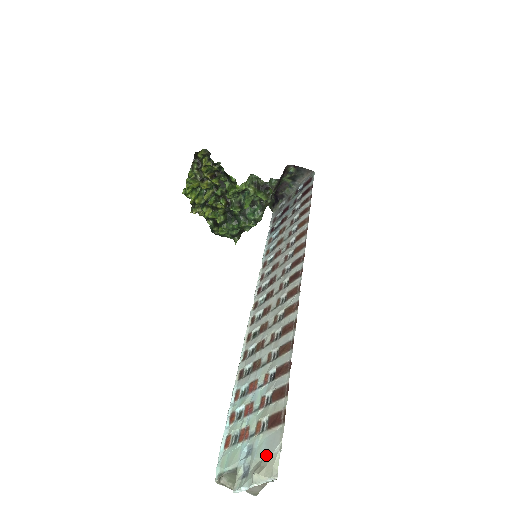
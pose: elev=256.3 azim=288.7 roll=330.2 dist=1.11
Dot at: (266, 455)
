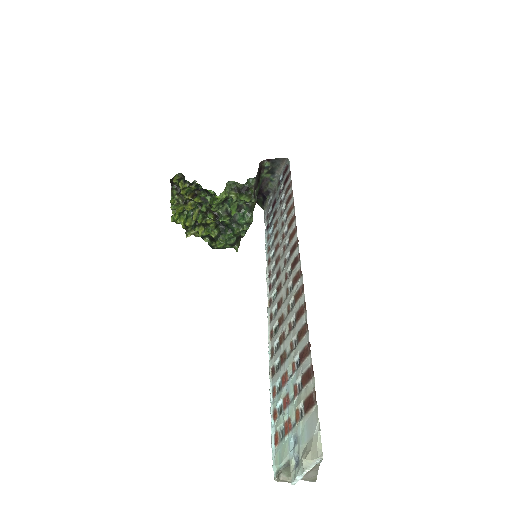
Dot at: (309, 439)
